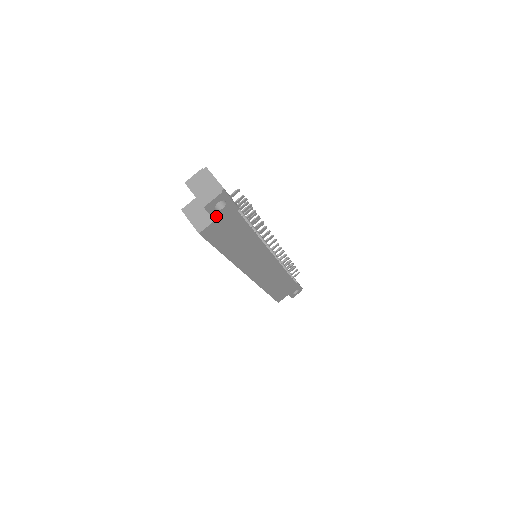
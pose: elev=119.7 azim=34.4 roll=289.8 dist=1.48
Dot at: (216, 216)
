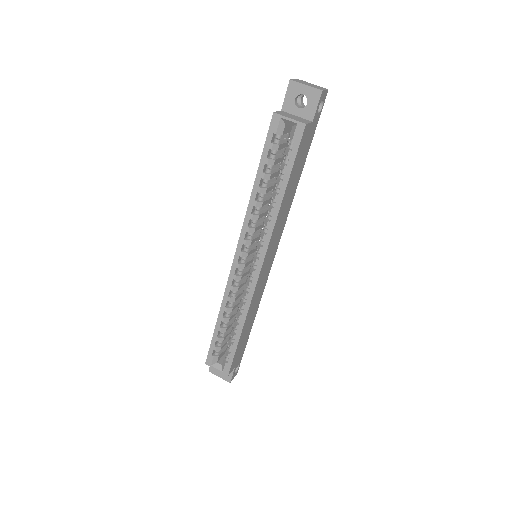
Dot at: (314, 117)
